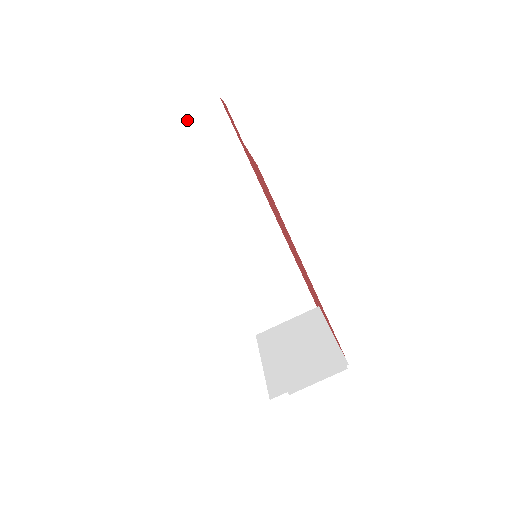
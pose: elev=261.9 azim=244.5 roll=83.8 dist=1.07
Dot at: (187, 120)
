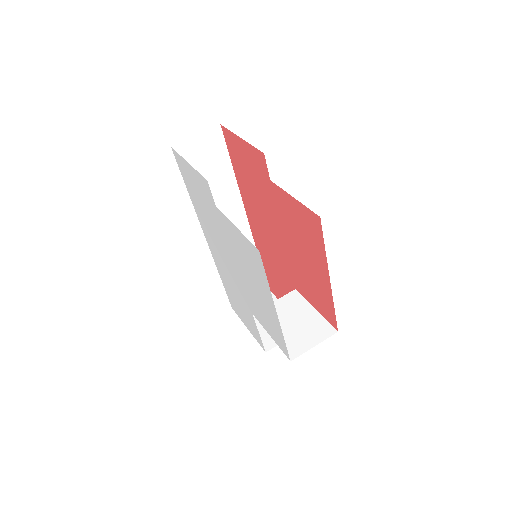
Dot at: (193, 142)
